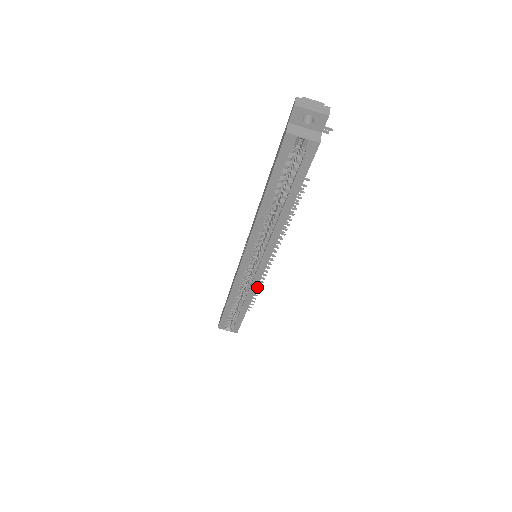
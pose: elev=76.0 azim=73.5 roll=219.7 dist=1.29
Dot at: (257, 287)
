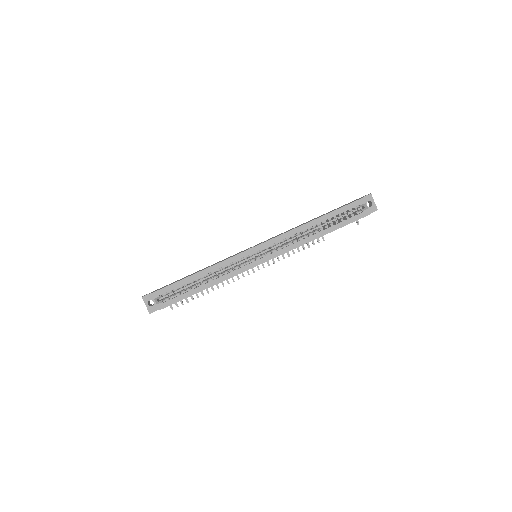
Dot at: occluded
